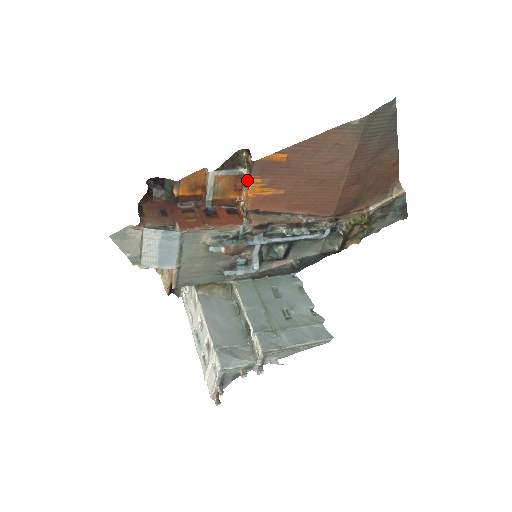
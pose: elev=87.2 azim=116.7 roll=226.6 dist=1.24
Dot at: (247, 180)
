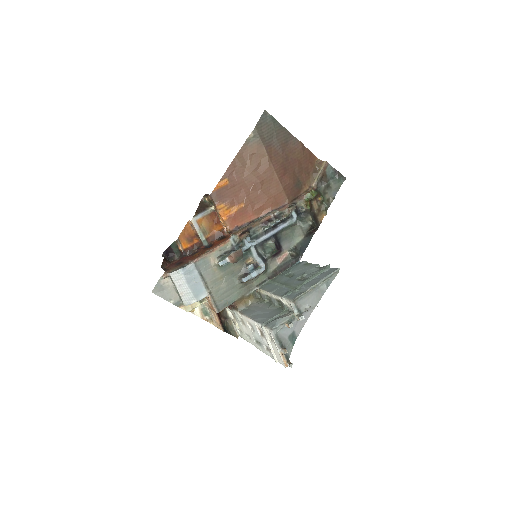
Dot at: (216, 210)
